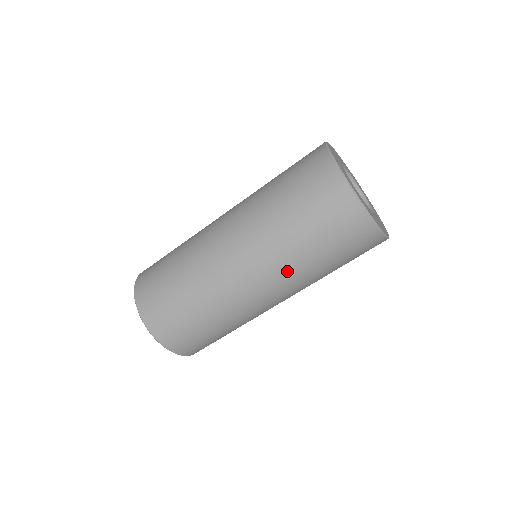
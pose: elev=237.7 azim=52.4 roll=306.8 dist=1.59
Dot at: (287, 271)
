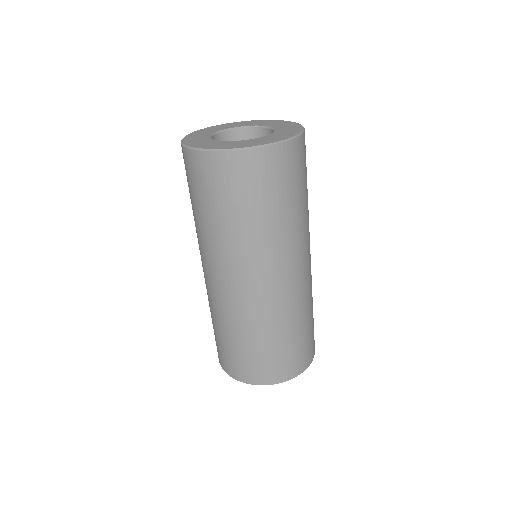
Dot at: (221, 250)
